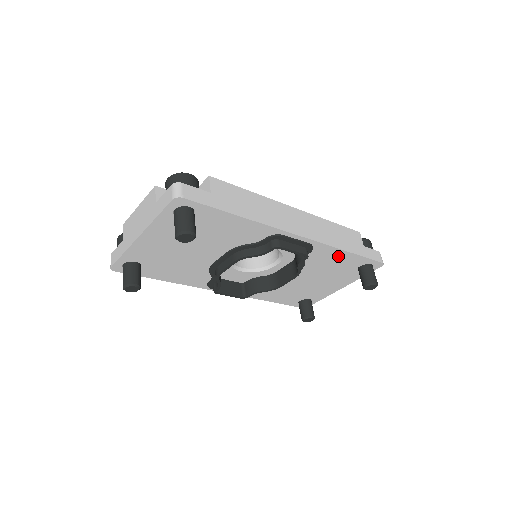
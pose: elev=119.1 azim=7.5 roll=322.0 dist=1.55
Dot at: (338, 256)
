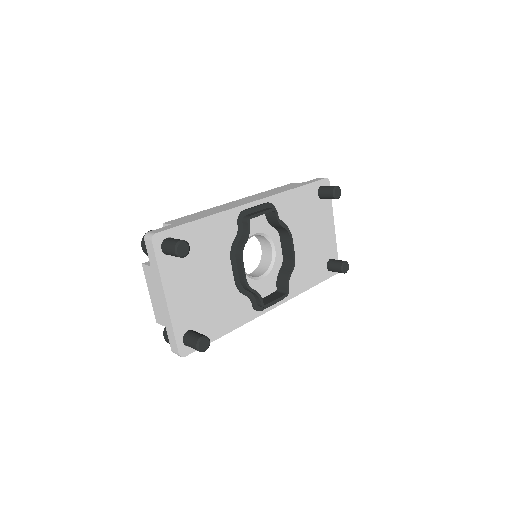
Dot at: (295, 198)
